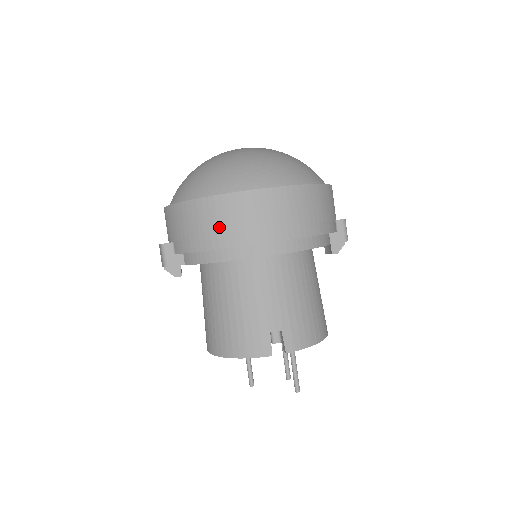
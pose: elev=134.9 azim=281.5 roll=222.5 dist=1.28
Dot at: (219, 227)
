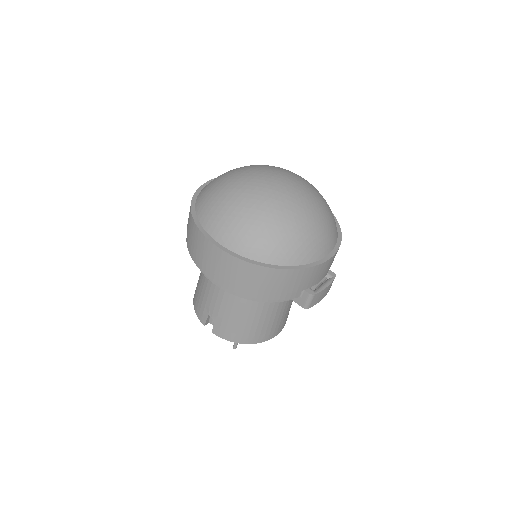
Dot at: (191, 241)
